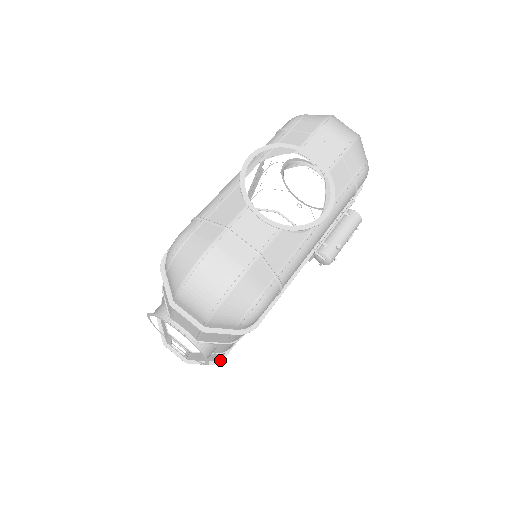
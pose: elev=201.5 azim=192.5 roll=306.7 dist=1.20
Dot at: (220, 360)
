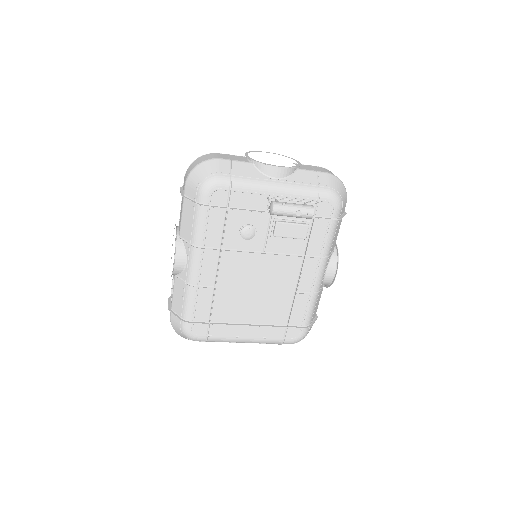
Dot at: (188, 322)
